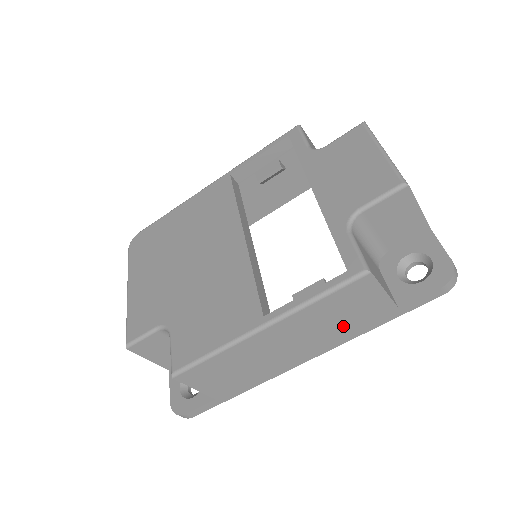
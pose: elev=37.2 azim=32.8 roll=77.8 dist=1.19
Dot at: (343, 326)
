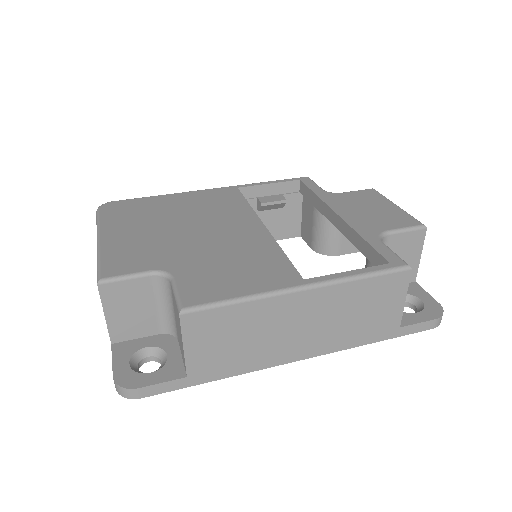
Dot at: (355, 325)
